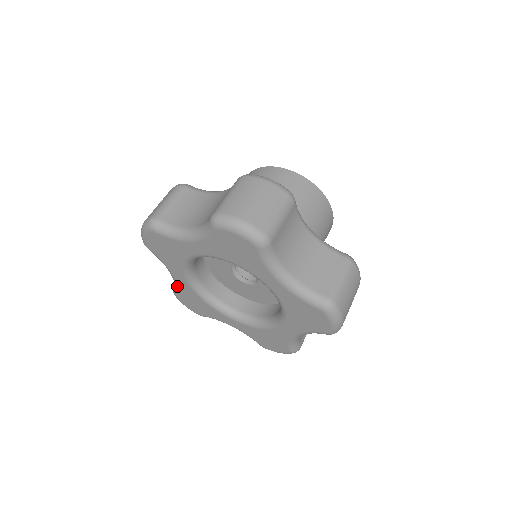
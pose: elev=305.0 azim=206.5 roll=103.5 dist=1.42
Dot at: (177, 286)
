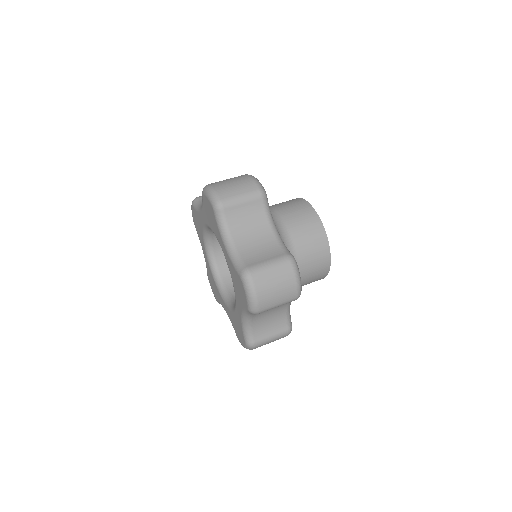
Dot at: (198, 211)
